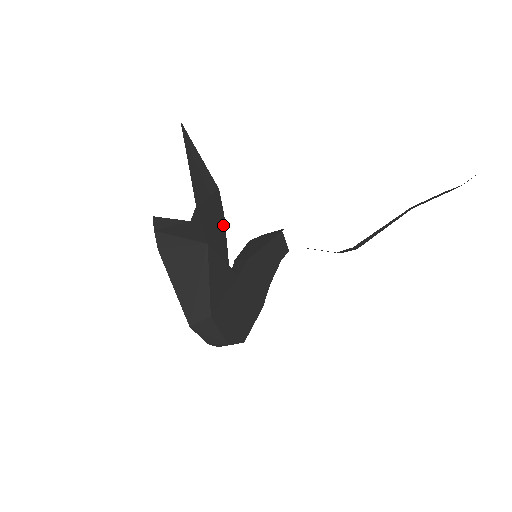
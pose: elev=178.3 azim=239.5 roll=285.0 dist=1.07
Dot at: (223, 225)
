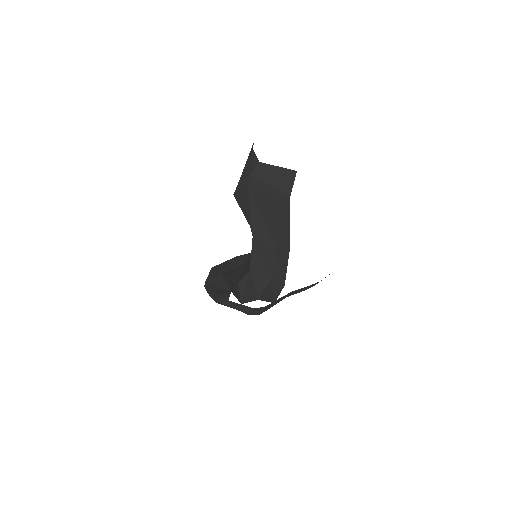
Dot at: occluded
